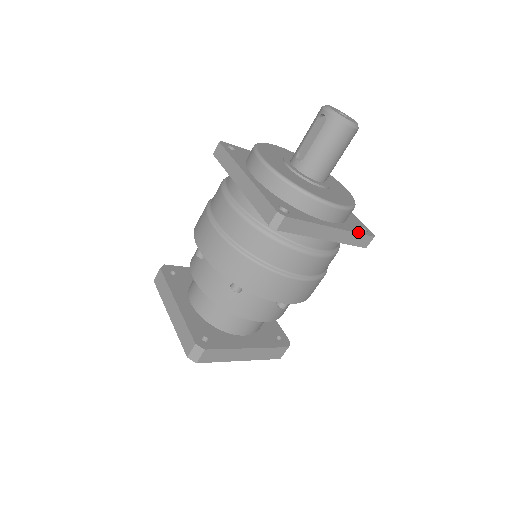
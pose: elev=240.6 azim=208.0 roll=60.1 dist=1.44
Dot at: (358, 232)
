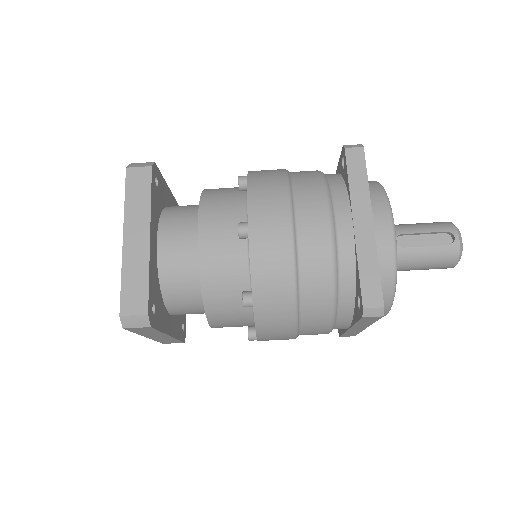
Dot at: occluded
